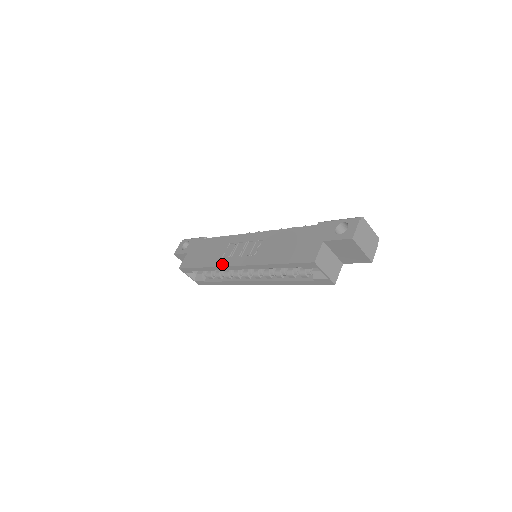
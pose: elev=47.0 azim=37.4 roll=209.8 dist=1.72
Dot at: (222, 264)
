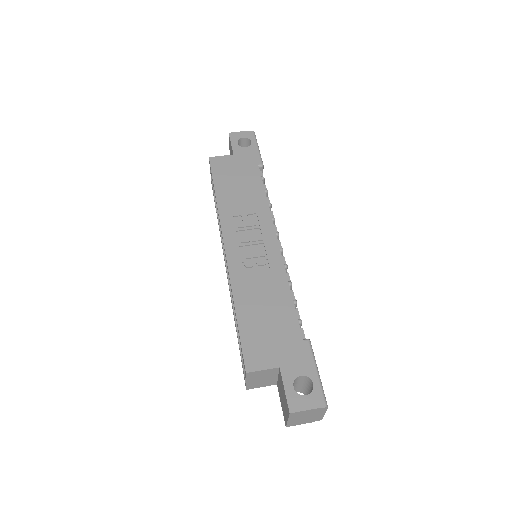
Dot at: (224, 224)
